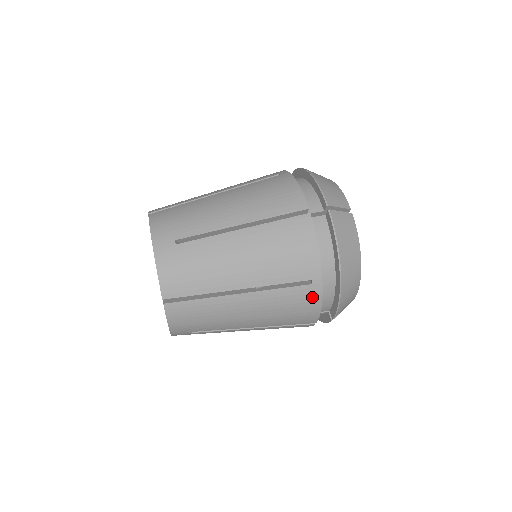
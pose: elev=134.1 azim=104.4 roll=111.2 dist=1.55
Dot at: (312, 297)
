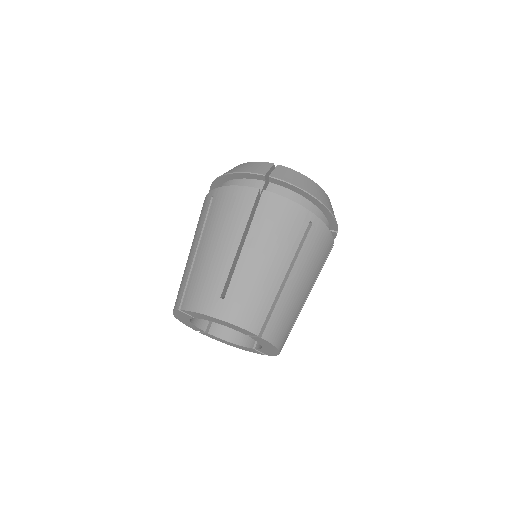
Dot at: (320, 230)
